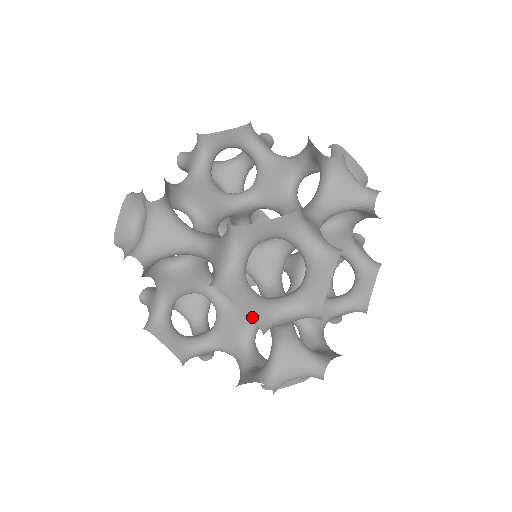
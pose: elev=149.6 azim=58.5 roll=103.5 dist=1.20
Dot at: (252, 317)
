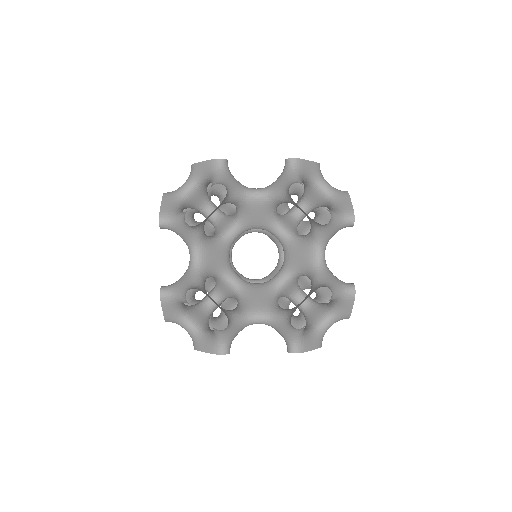
Dot at: occluded
